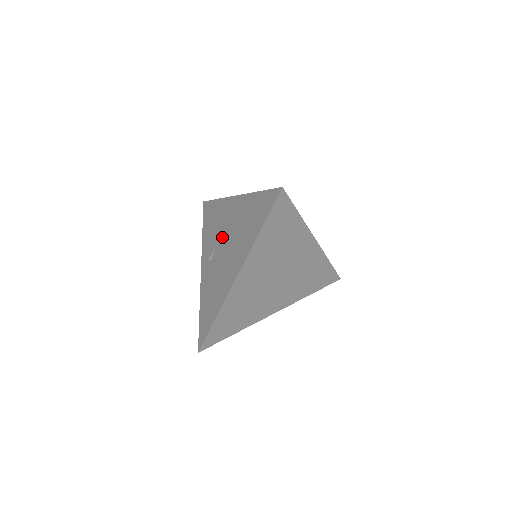
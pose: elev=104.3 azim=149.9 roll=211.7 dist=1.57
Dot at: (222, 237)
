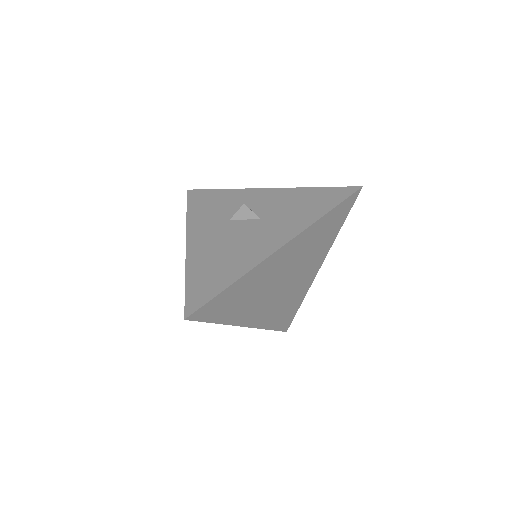
Dot at: occluded
